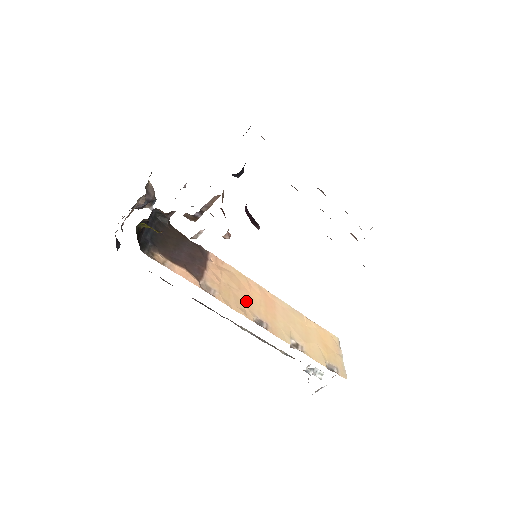
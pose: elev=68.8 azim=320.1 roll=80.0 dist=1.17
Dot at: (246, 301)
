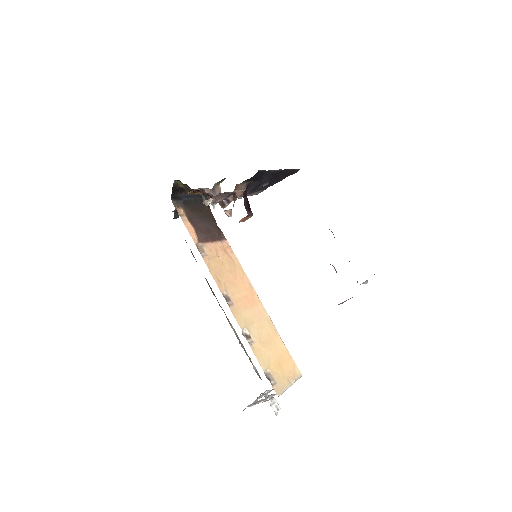
Dot at: (228, 280)
